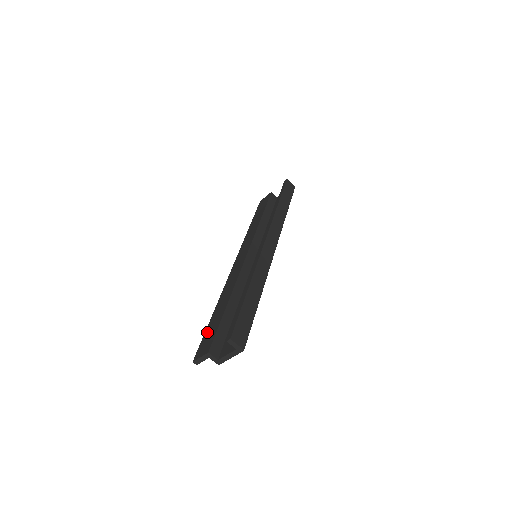
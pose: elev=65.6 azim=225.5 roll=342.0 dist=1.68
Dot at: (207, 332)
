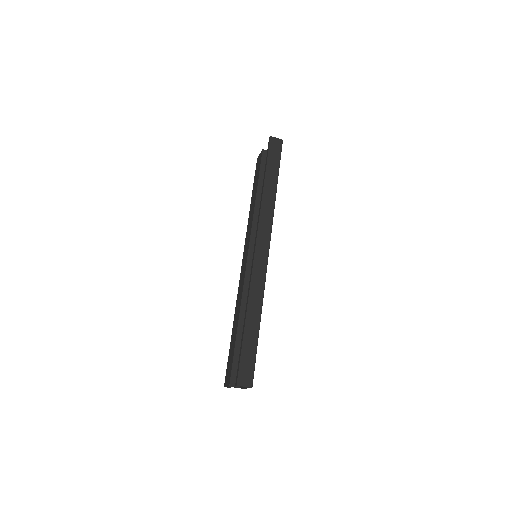
Dot at: (229, 355)
